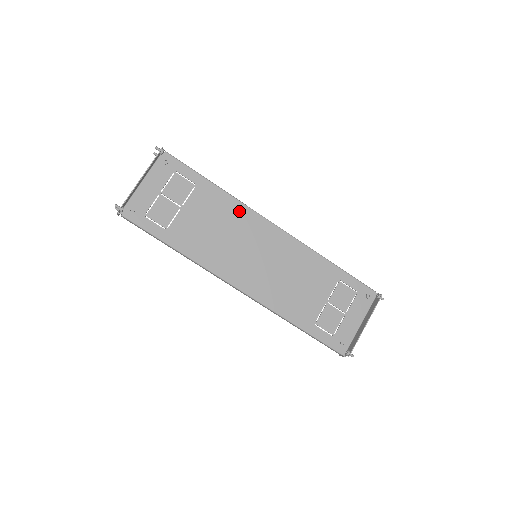
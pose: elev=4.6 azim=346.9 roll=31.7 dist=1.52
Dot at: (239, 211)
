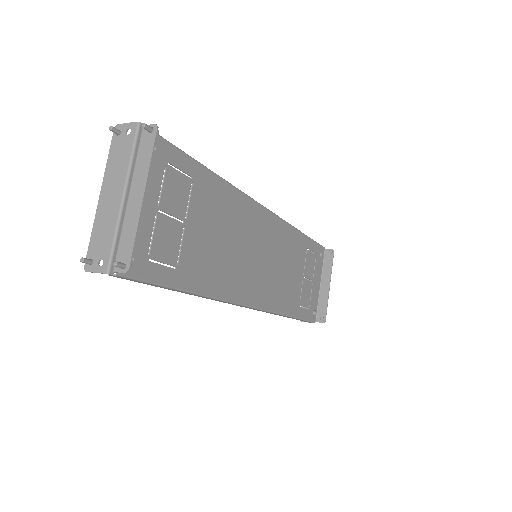
Dot at: (237, 202)
